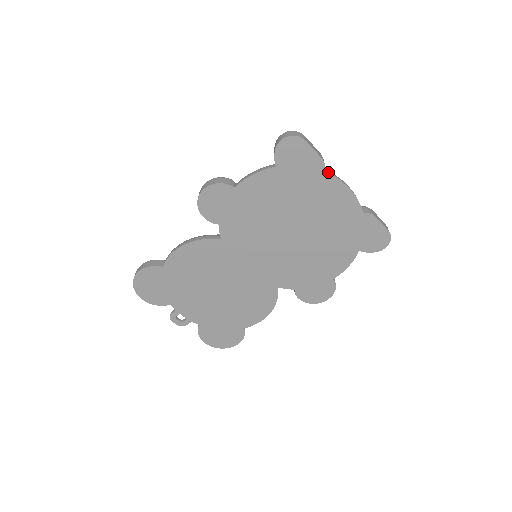
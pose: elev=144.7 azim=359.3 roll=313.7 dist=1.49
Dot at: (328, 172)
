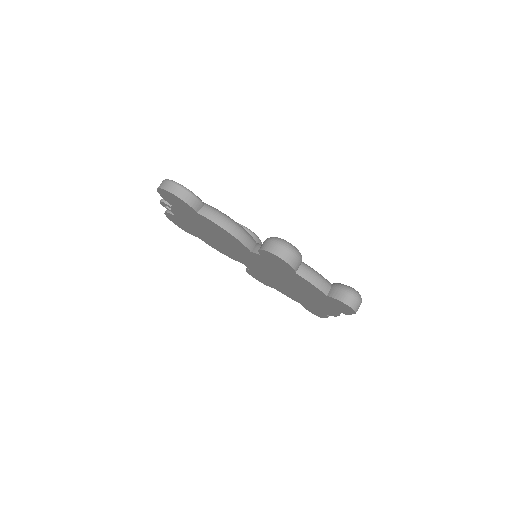
Dot at: occluded
